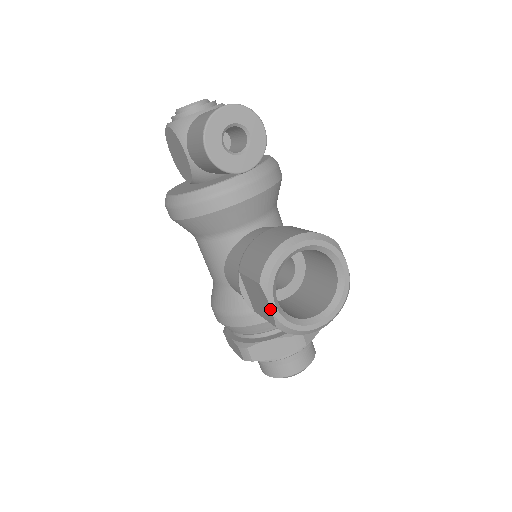
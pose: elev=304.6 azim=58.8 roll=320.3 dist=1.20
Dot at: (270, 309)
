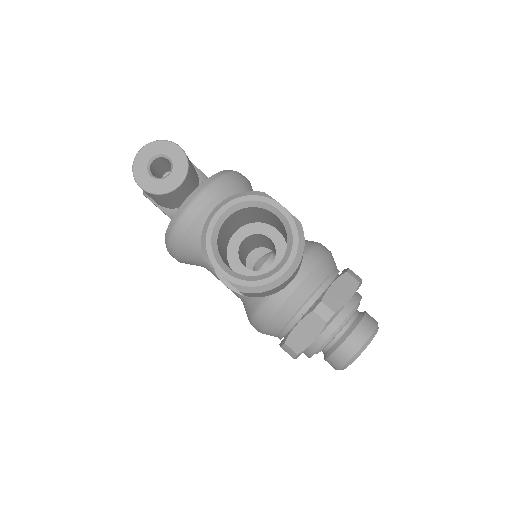
Dot at: occluded
